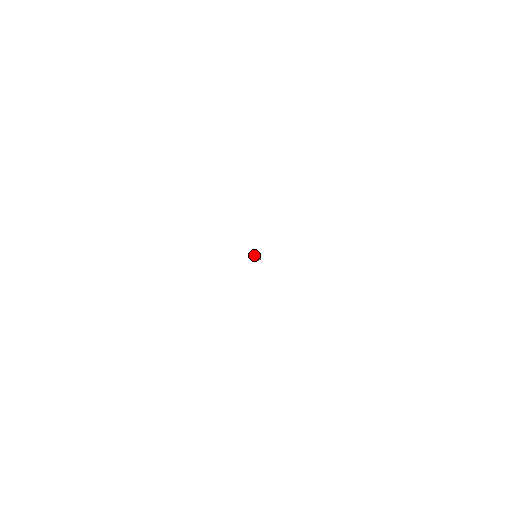
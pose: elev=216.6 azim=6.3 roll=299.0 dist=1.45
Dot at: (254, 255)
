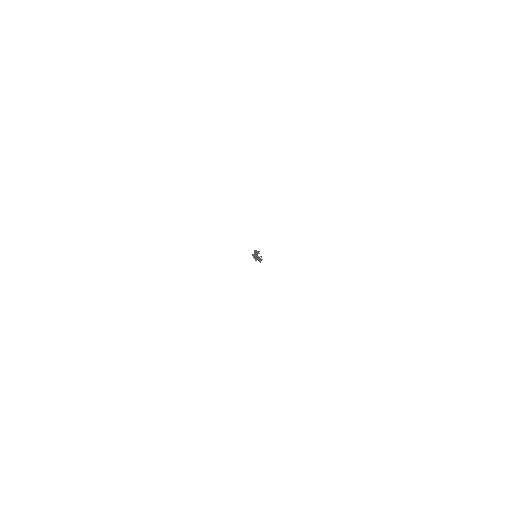
Dot at: (254, 254)
